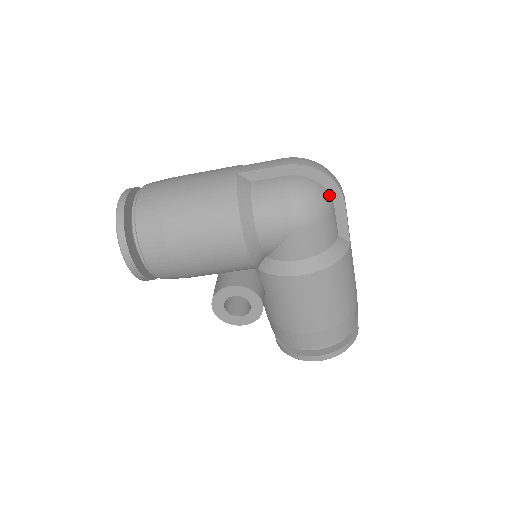
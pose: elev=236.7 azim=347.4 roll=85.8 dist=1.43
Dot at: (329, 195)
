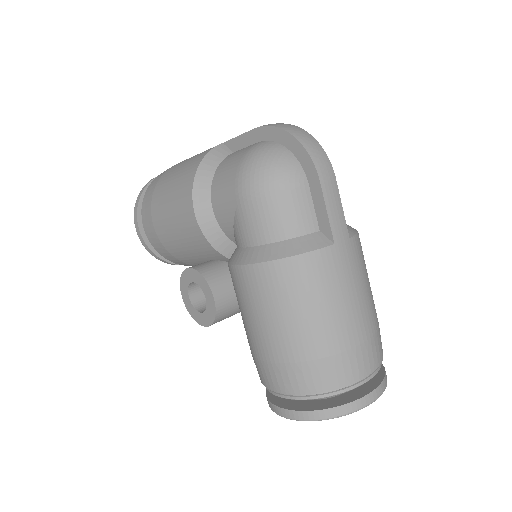
Dot at: (299, 166)
